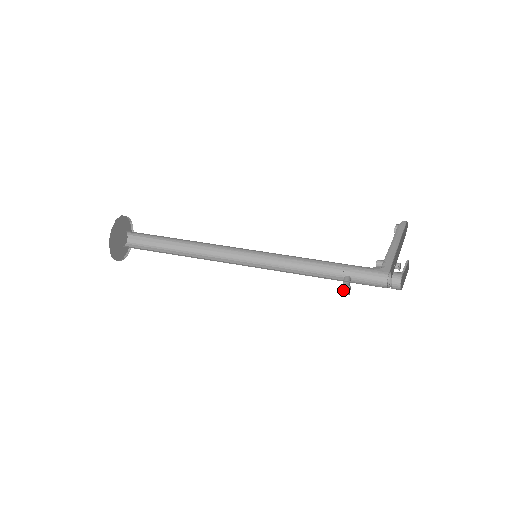
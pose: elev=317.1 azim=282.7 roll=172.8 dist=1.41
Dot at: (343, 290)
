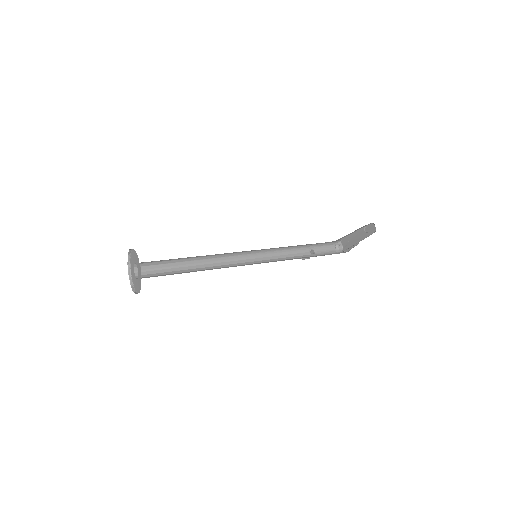
Dot at: occluded
